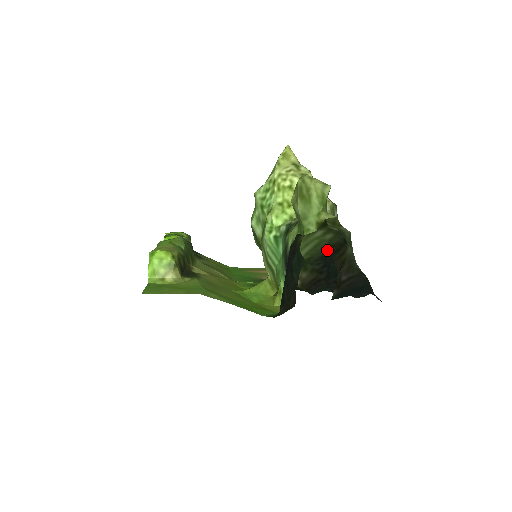
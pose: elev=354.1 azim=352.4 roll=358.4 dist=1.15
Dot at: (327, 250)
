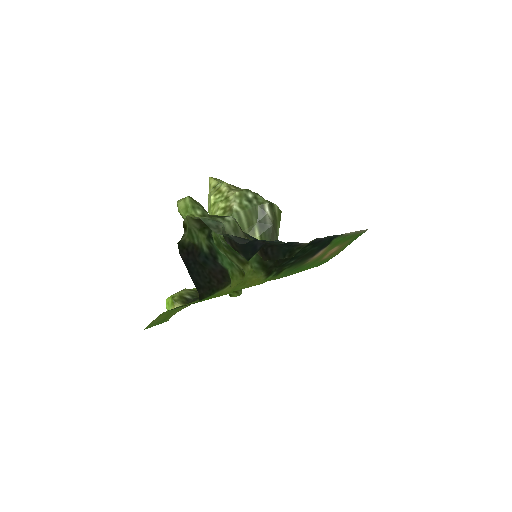
Dot at: occluded
